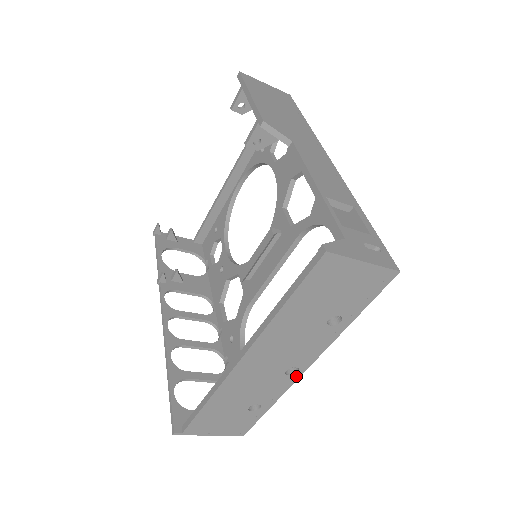
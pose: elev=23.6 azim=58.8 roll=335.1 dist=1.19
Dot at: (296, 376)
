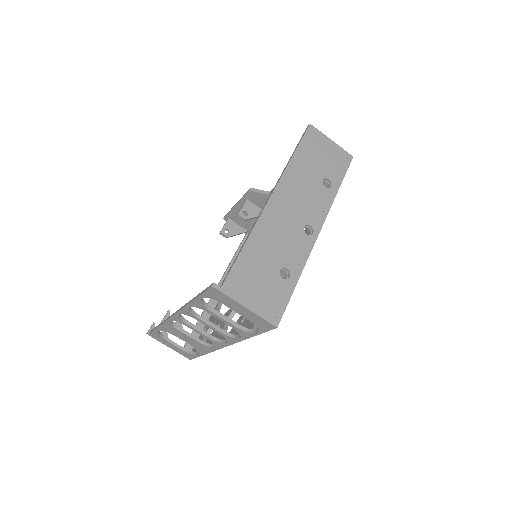
Dot at: (313, 239)
